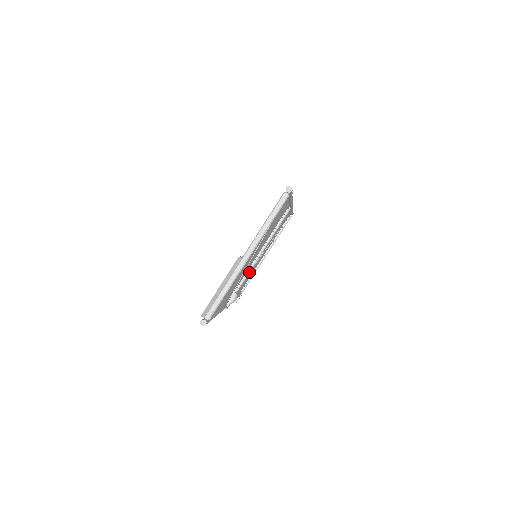
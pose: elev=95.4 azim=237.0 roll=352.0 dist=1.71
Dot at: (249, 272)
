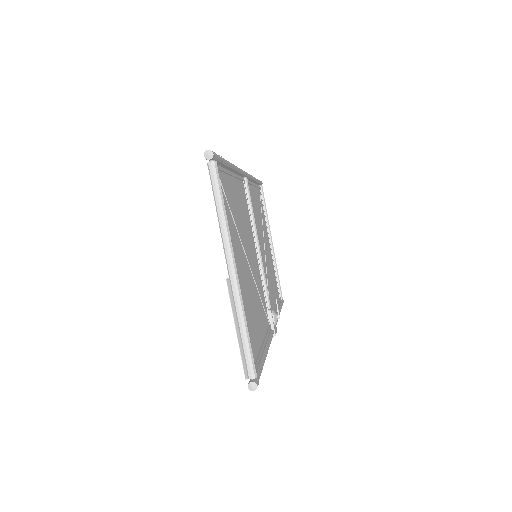
Dot at: (264, 278)
